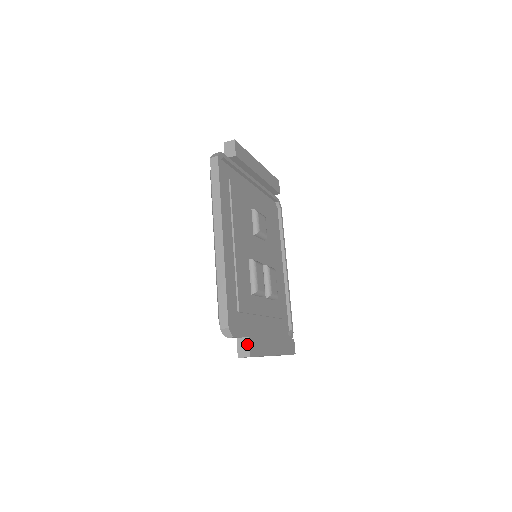
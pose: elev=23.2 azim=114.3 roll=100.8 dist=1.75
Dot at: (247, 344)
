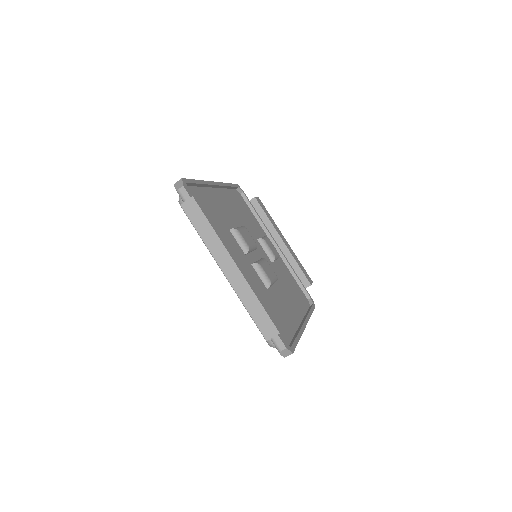
Dot at: occluded
